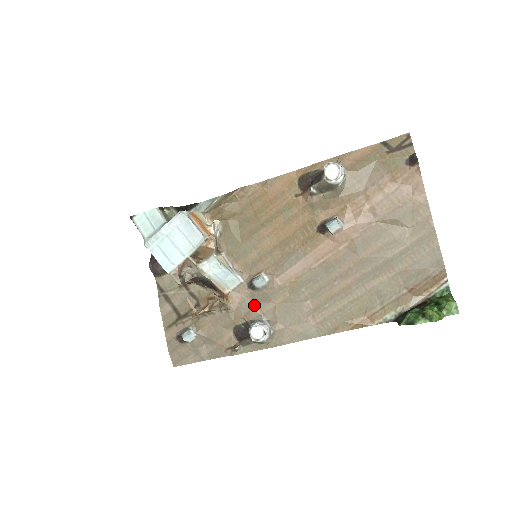
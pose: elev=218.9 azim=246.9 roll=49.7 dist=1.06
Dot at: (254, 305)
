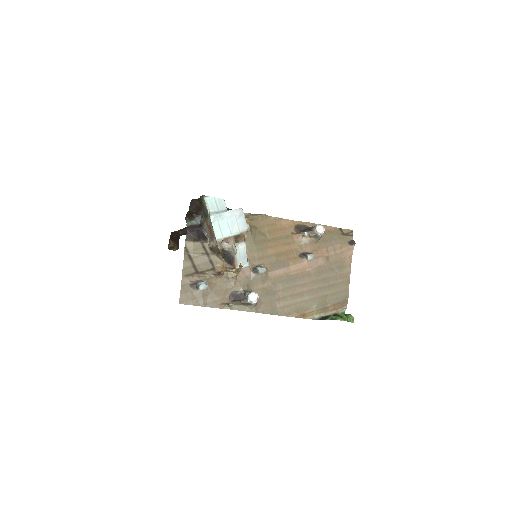
Dot at: (250, 282)
